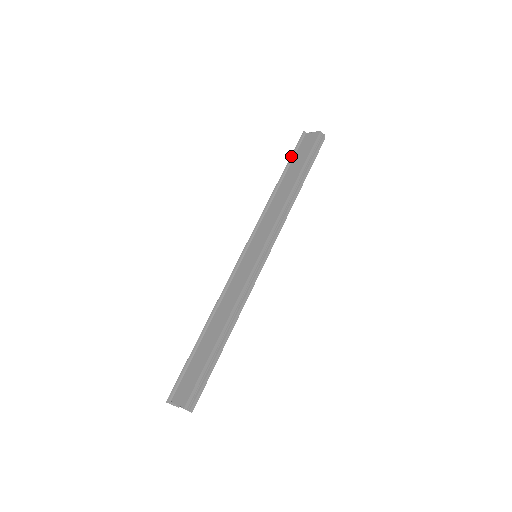
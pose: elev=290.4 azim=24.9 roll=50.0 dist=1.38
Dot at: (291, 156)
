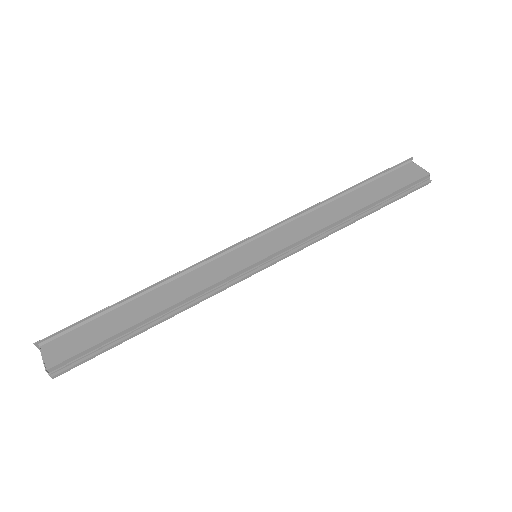
Dot at: (378, 174)
